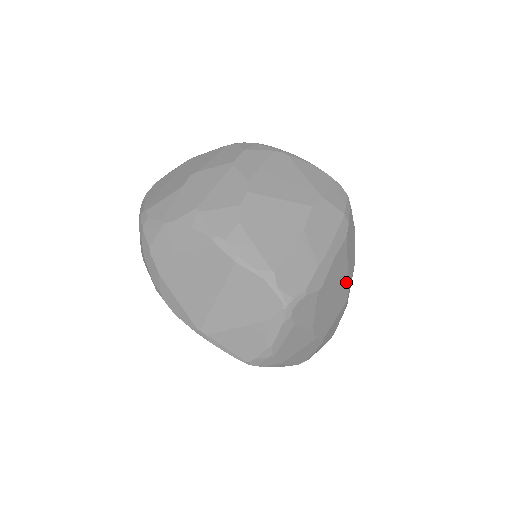
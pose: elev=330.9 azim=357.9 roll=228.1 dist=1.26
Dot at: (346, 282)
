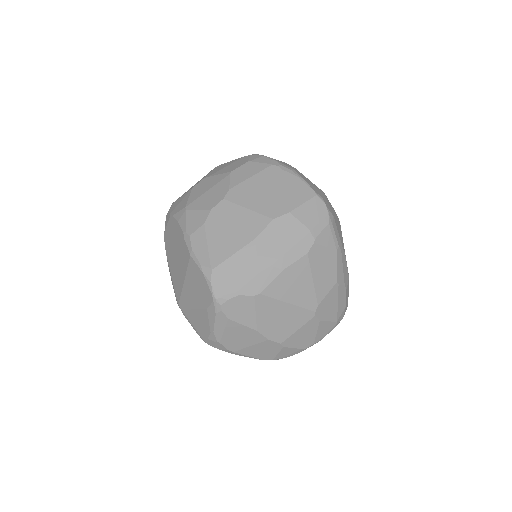
Dot at: (311, 296)
